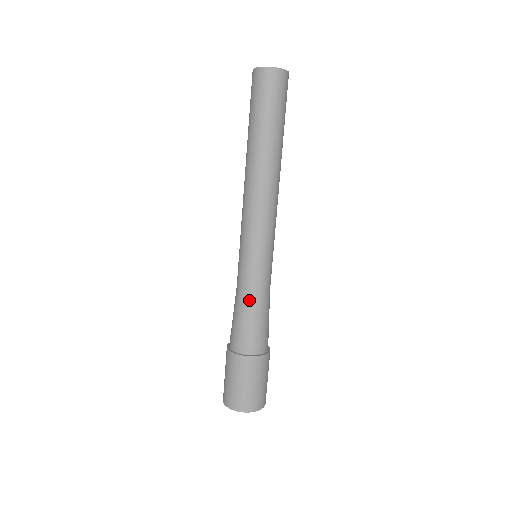
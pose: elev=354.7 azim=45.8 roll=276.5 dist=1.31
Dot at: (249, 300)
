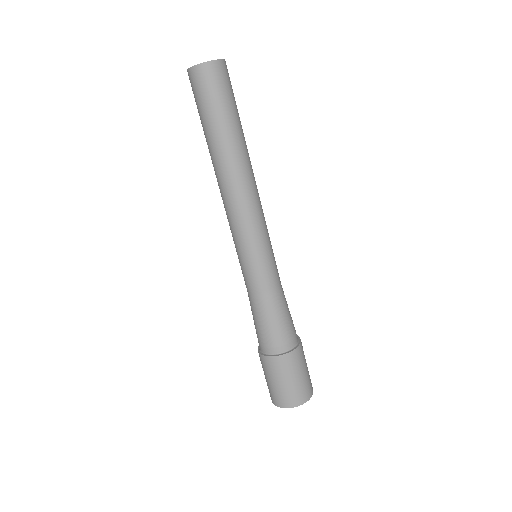
Dot at: (277, 298)
